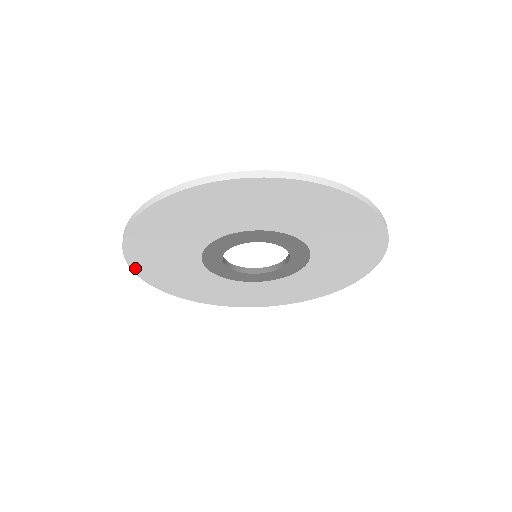
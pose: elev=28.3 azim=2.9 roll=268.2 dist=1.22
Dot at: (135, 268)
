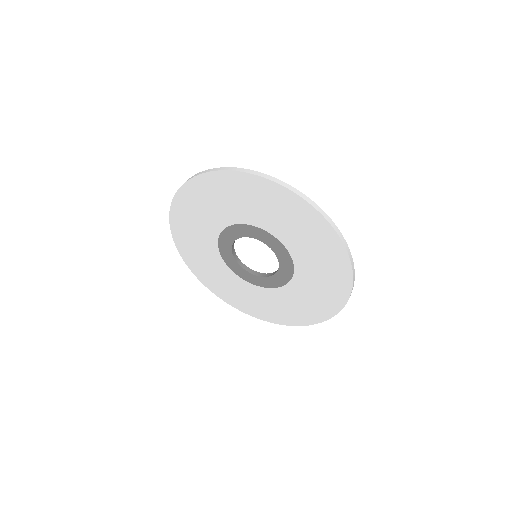
Dot at: (172, 220)
